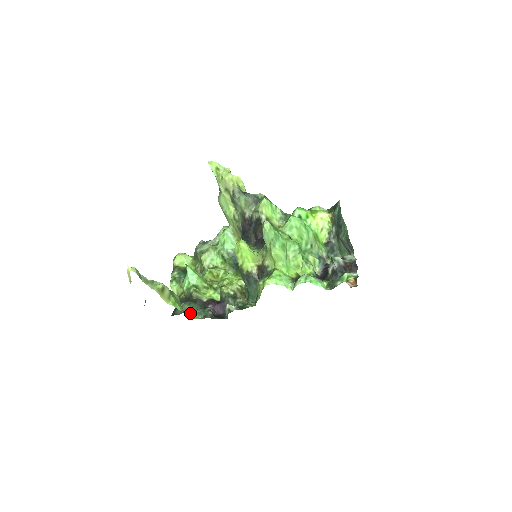
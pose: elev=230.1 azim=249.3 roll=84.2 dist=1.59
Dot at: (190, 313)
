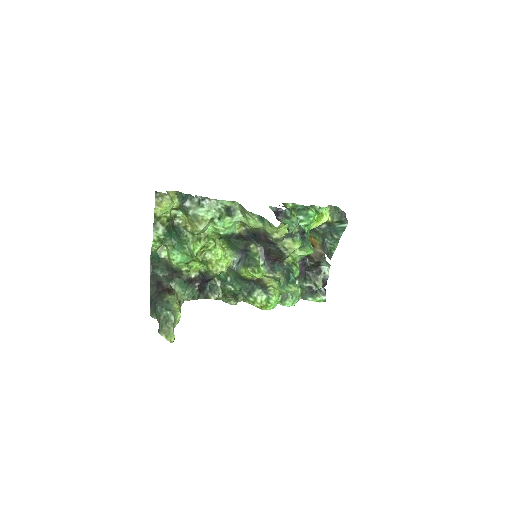
Dot at: (181, 296)
